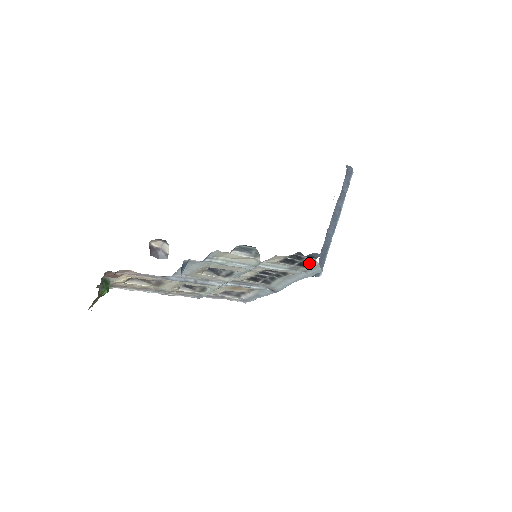
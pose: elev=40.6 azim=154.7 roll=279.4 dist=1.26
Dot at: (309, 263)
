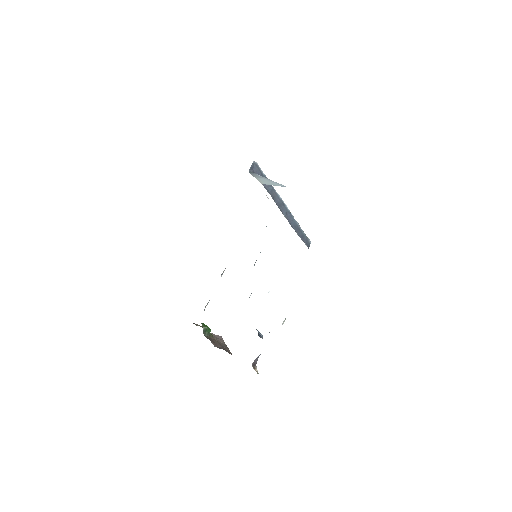
Dot at: occluded
